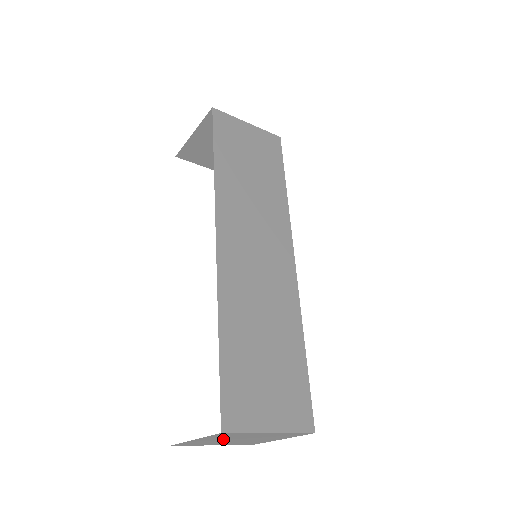
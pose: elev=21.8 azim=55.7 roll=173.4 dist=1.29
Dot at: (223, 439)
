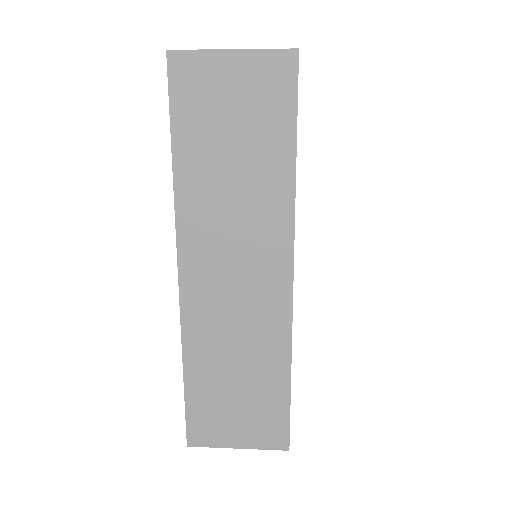
Dot at: occluded
